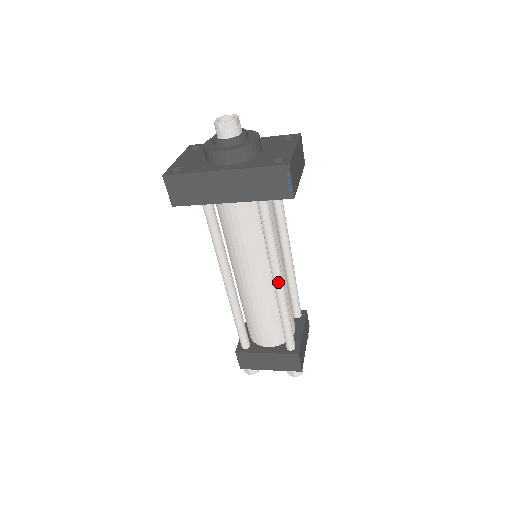
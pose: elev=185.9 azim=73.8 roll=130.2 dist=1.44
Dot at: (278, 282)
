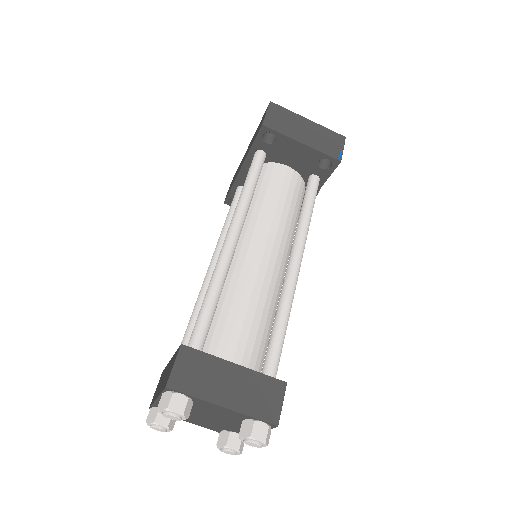
Dot at: (227, 235)
